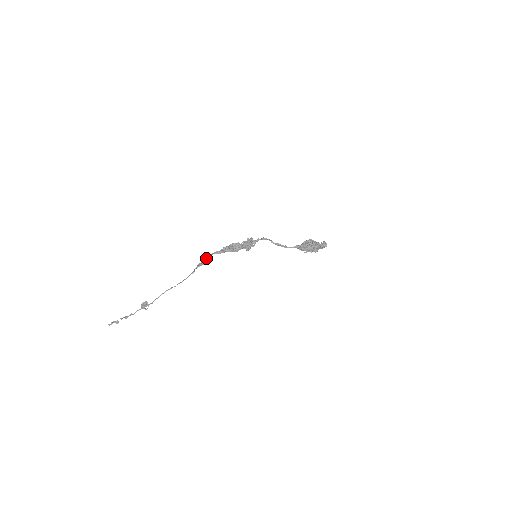
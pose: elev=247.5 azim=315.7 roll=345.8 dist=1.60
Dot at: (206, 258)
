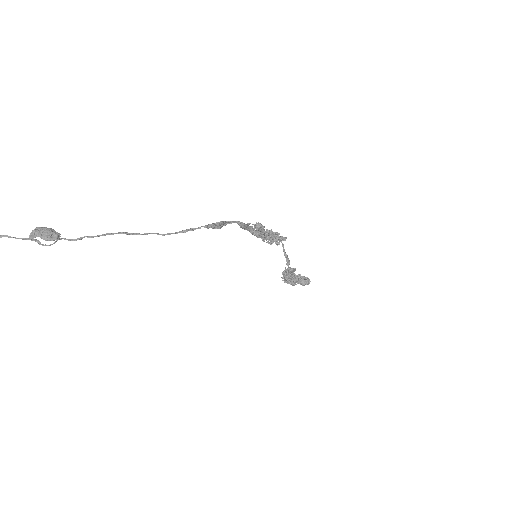
Dot at: (224, 221)
